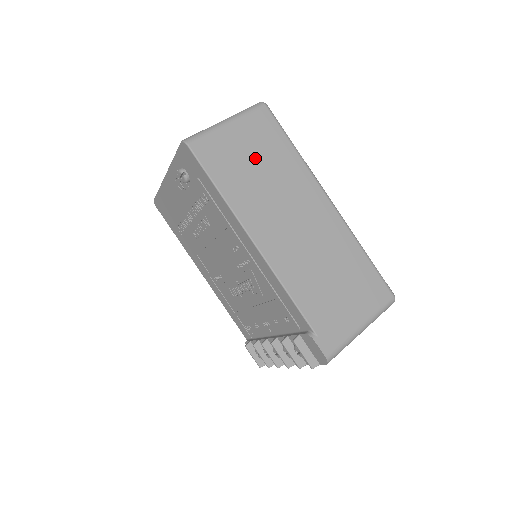
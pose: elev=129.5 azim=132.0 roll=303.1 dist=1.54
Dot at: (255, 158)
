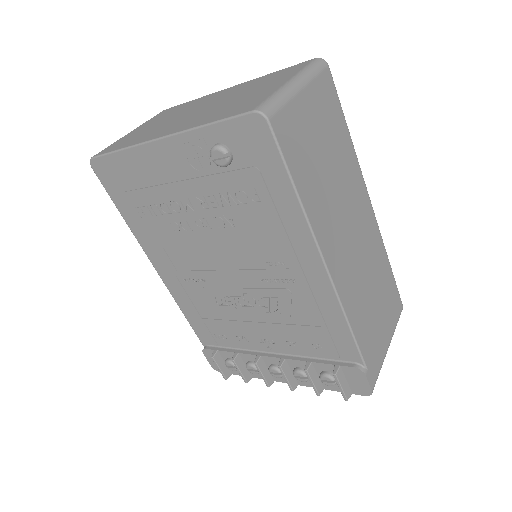
Dot at: (324, 145)
